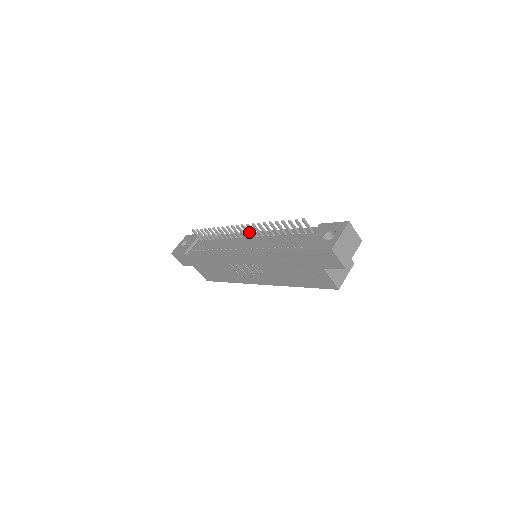
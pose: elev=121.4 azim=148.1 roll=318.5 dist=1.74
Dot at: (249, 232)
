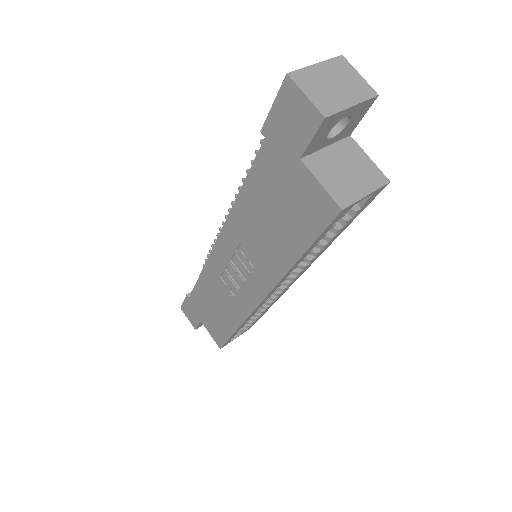
Dot at: occluded
